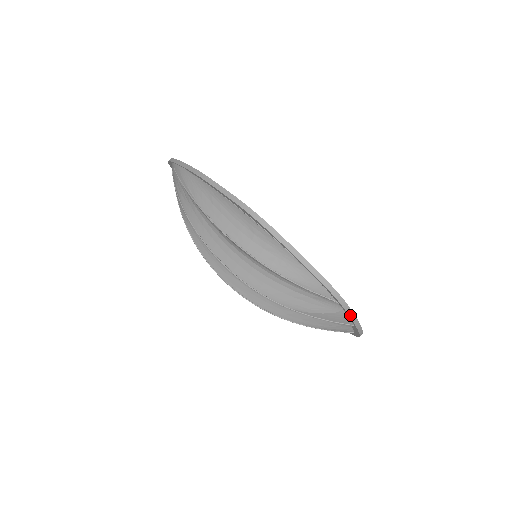
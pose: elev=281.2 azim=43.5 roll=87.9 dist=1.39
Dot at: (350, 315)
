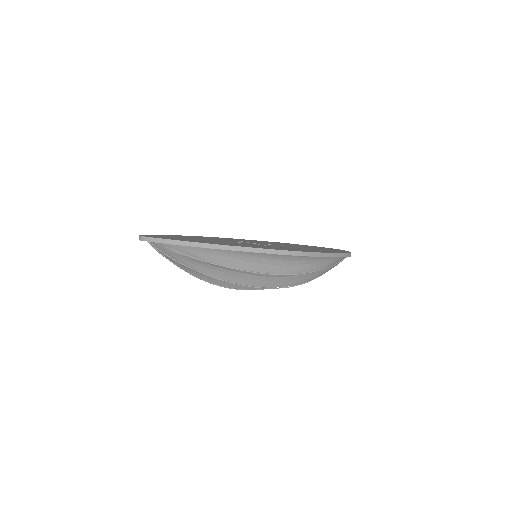
Dot at: occluded
